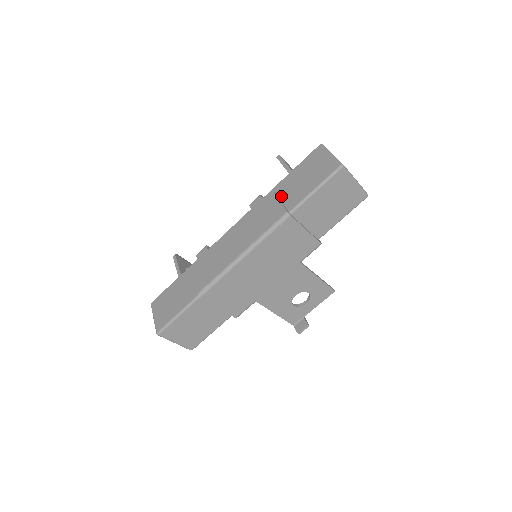
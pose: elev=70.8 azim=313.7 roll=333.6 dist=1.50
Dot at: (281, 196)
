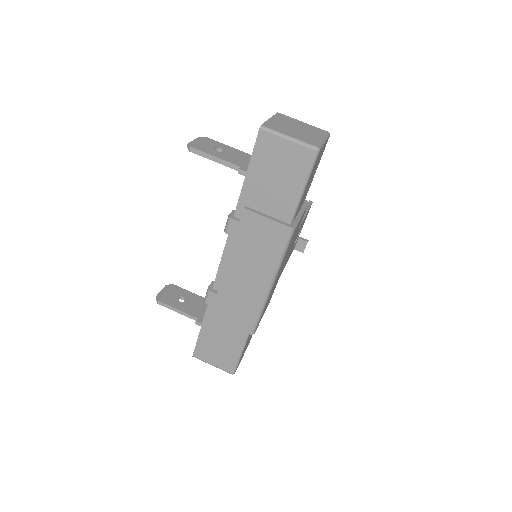
Dot at: (260, 209)
